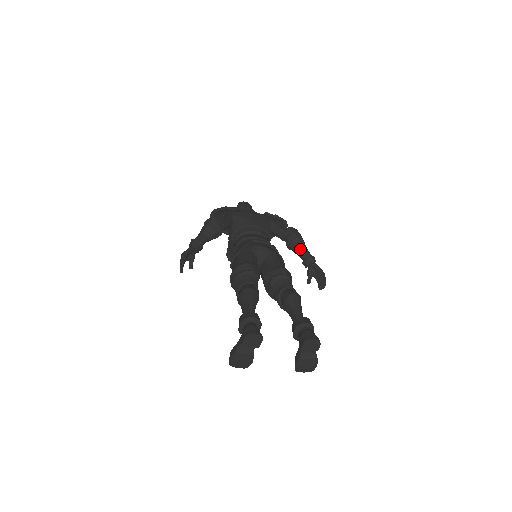
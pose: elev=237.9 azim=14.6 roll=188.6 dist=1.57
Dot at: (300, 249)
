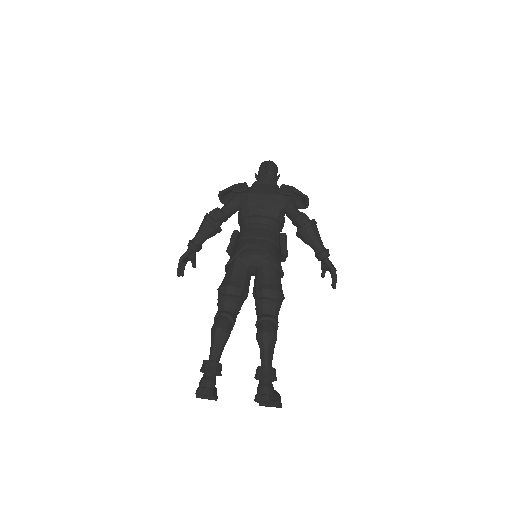
Dot at: (310, 242)
